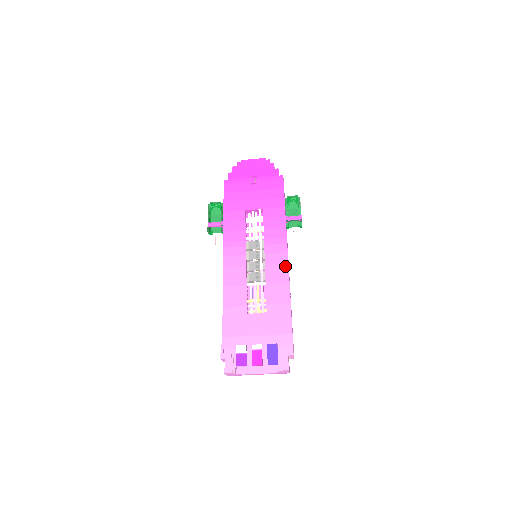
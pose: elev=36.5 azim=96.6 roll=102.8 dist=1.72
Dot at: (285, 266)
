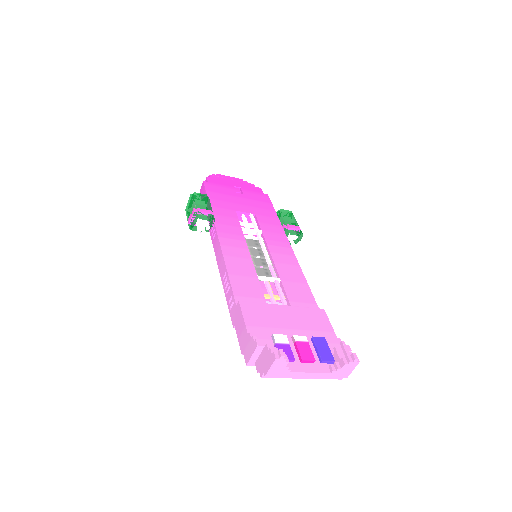
Dot at: (297, 267)
